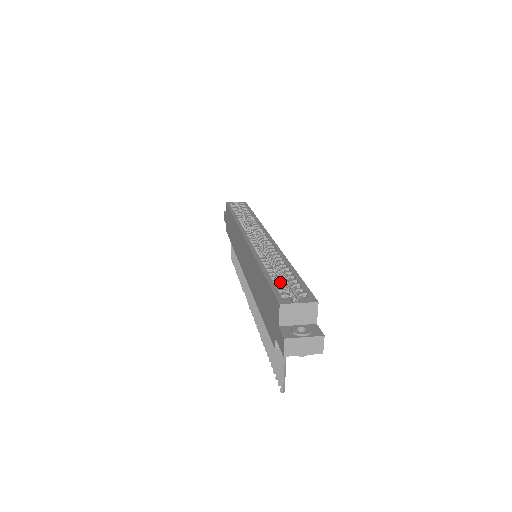
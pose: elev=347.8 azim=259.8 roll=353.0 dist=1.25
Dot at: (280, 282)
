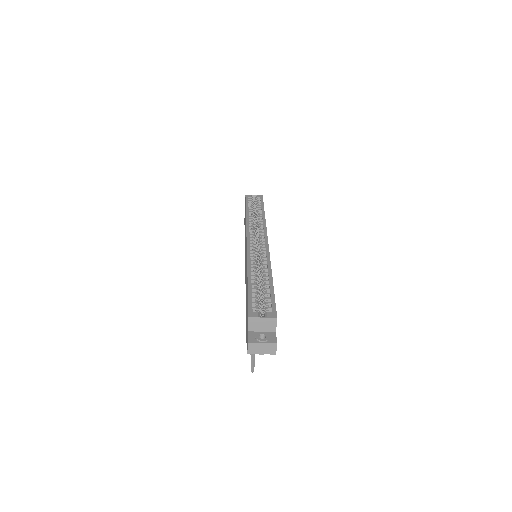
Dot at: (257, 295)
